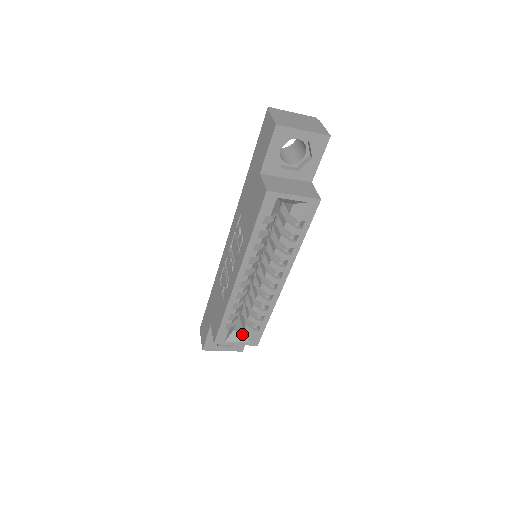
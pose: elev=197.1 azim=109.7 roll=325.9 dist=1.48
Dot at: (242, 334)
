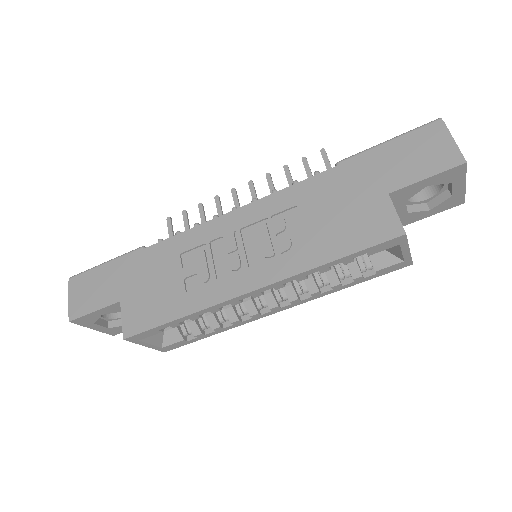
Dot at: (161, 335)
